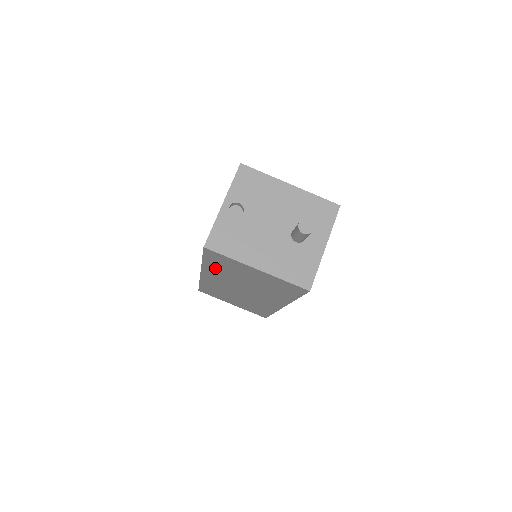
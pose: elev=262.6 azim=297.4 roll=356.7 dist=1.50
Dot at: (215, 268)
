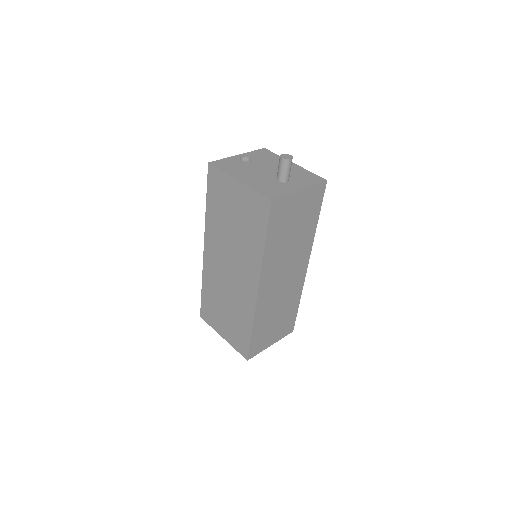
Dot at: (213, 215)
